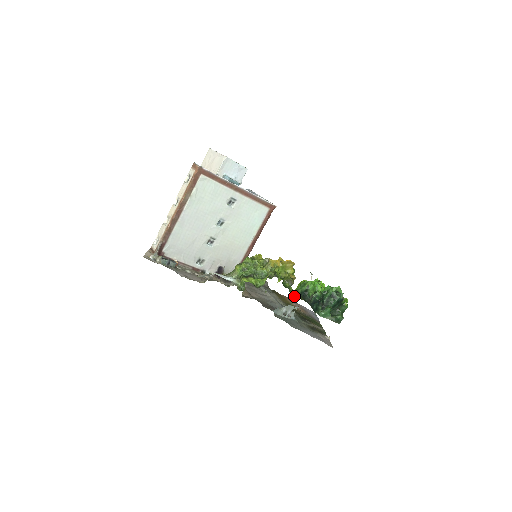
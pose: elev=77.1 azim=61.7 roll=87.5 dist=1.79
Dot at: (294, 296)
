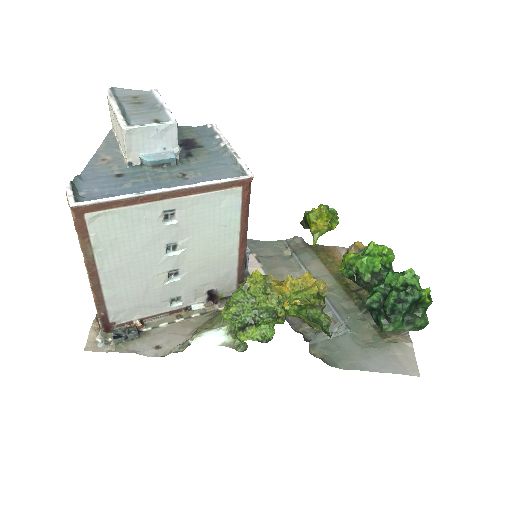
Dot at: occluded
